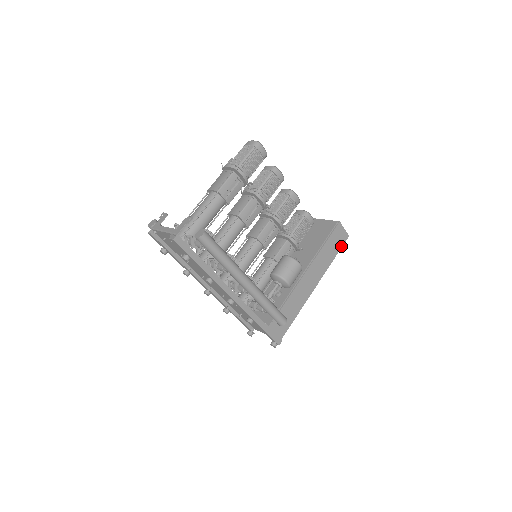
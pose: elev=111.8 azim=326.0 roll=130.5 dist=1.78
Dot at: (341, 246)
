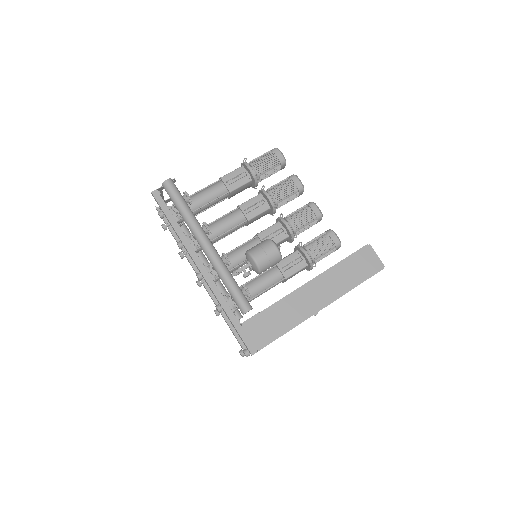
Dot at: (370, 274)
